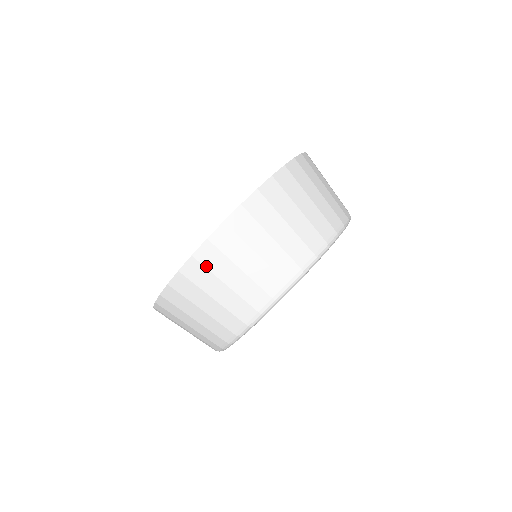
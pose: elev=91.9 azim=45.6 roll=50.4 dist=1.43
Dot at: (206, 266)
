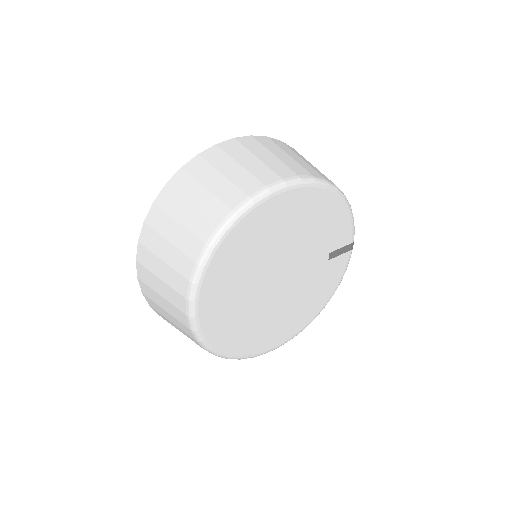
Dot at: (154, 228)
